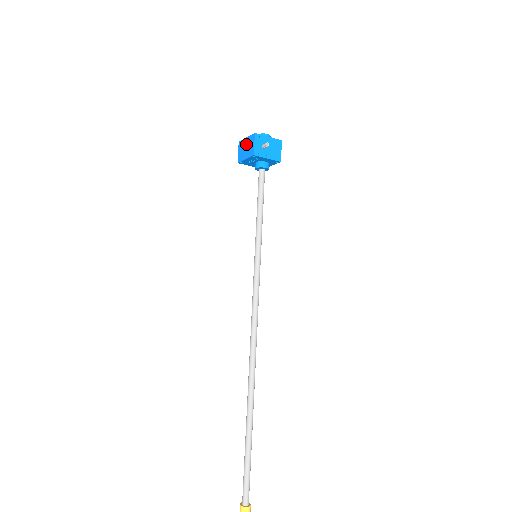
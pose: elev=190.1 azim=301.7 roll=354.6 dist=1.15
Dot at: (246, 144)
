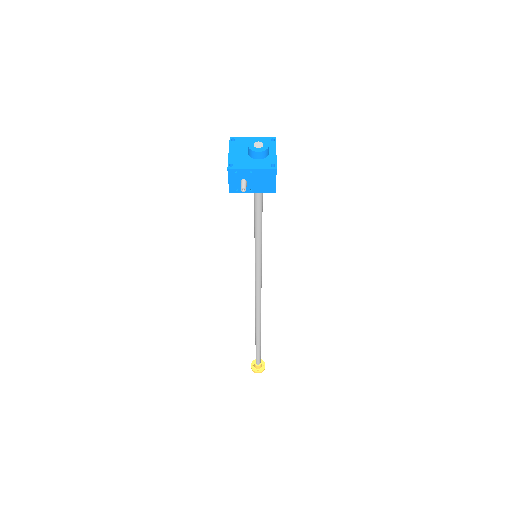
Dot at: occluded
